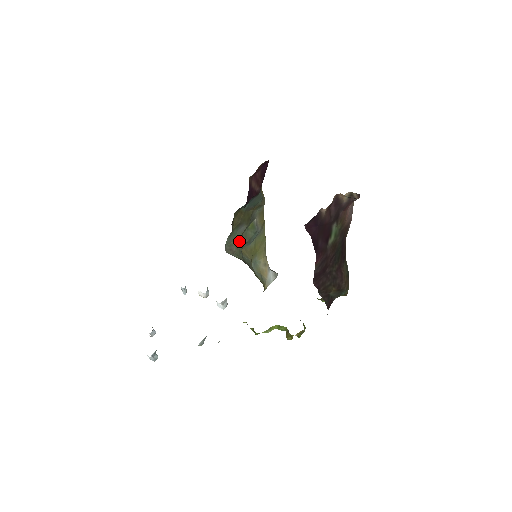
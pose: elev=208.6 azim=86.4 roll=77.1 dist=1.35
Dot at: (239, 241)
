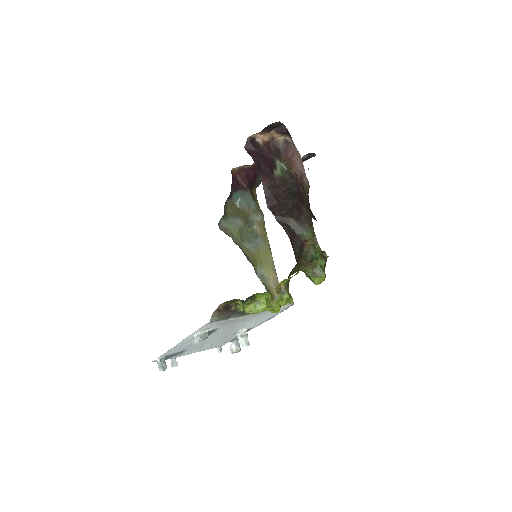
Dot at: (236, 232)
